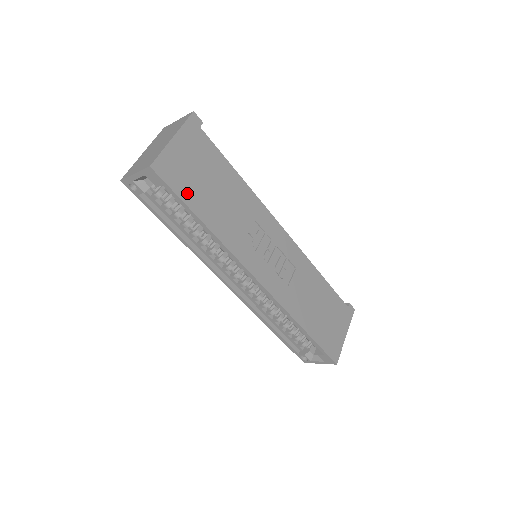
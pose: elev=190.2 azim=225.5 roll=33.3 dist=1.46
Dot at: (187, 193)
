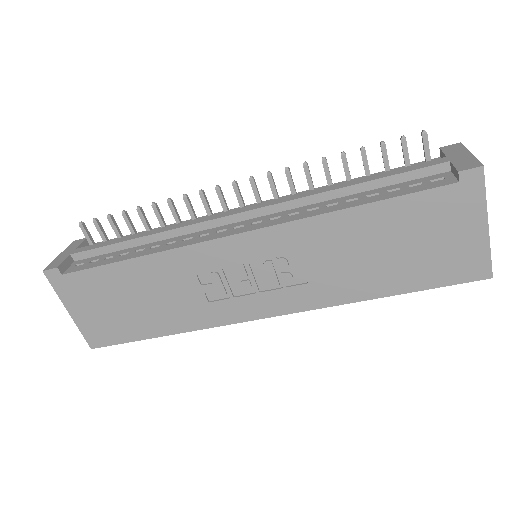
Dot at: (128, 333)
